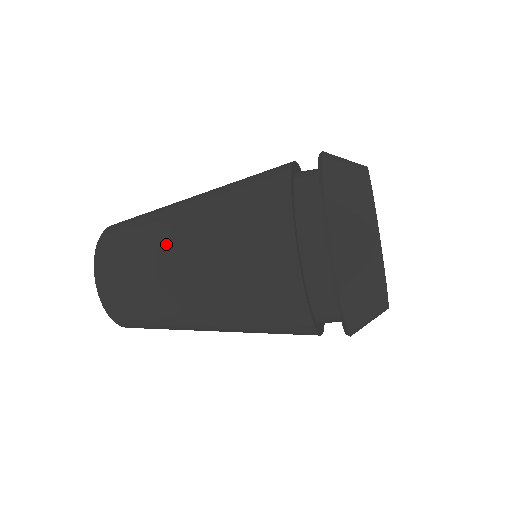
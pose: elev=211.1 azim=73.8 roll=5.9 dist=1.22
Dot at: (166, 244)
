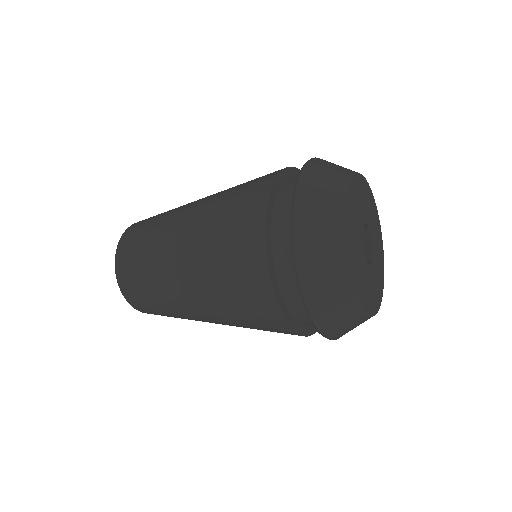
Dot at: (167, 245)
